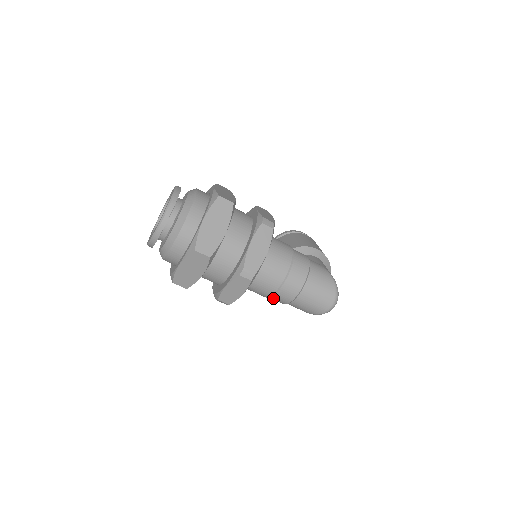
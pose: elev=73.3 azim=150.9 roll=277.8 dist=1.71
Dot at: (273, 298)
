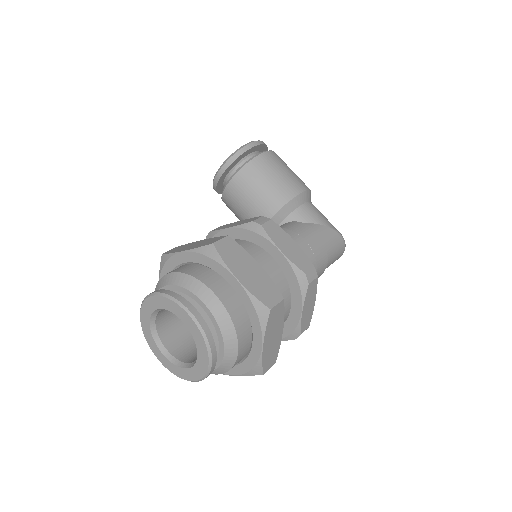
Dot at: occluded
